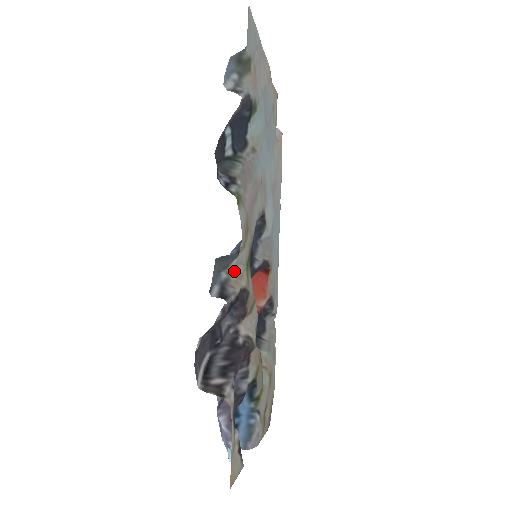
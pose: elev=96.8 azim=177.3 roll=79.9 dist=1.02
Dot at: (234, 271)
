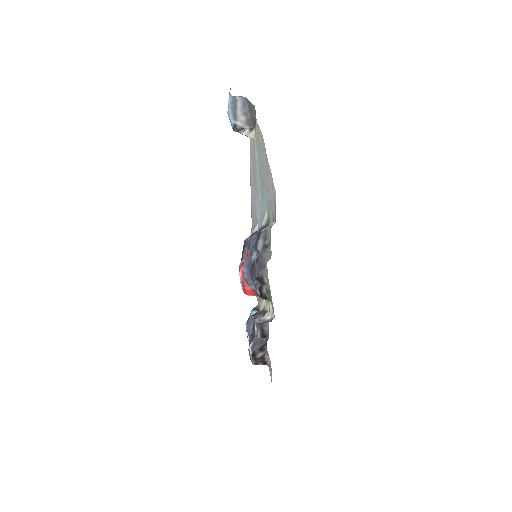
Dot at: (265, 316)
